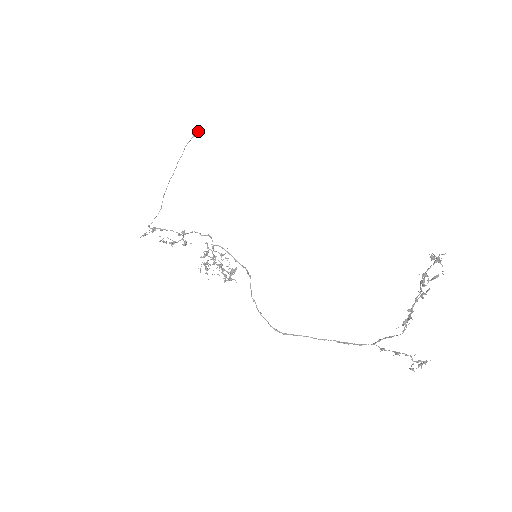
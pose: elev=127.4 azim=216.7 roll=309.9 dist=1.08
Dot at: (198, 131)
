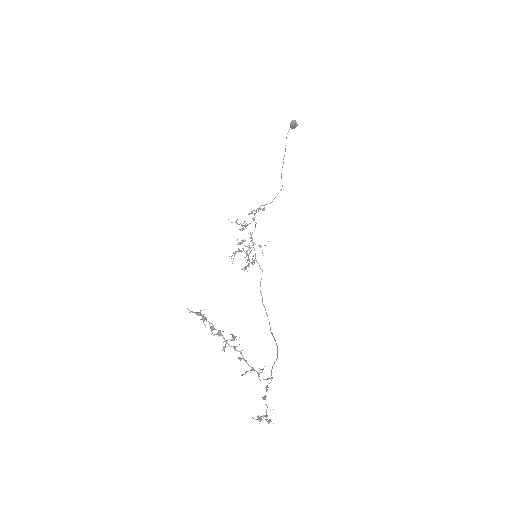
Dot at: (291, 125)
